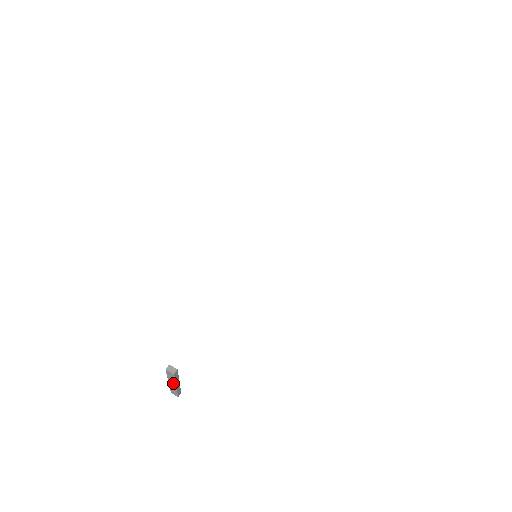
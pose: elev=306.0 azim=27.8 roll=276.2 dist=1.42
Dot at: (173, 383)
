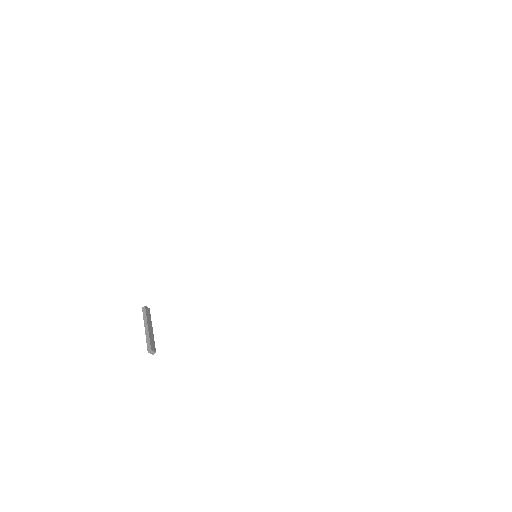
Dot at: occluded
